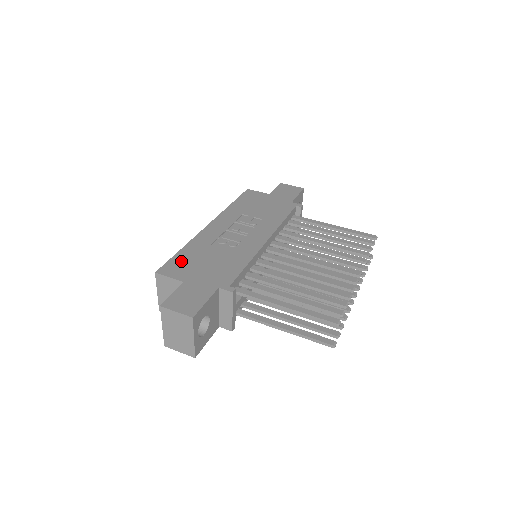
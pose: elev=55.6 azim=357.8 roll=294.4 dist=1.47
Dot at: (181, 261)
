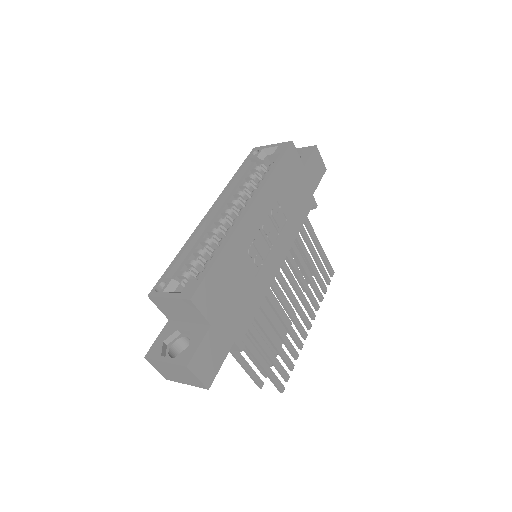
Dot at: (215, 283)
